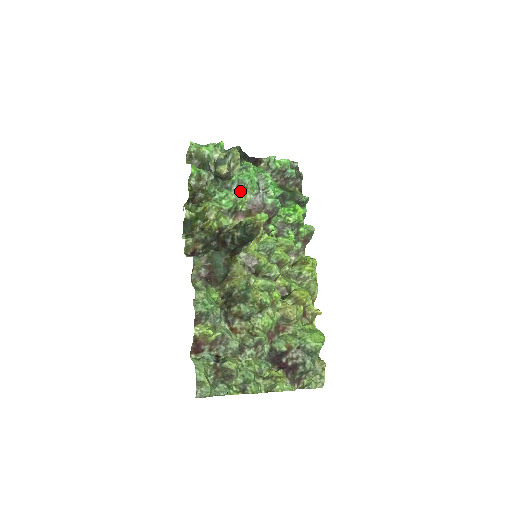
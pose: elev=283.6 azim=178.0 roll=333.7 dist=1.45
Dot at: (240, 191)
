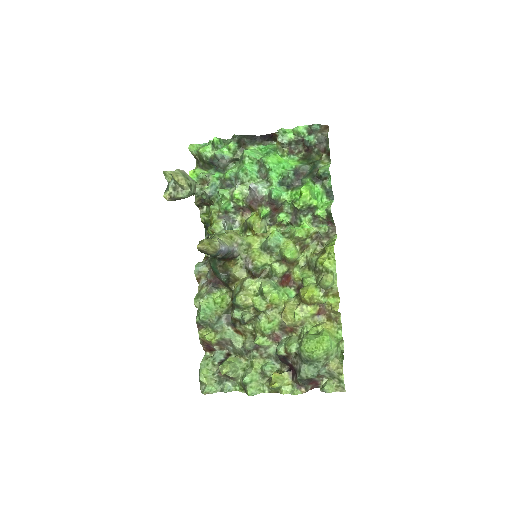
Dot at: (235, 189)
